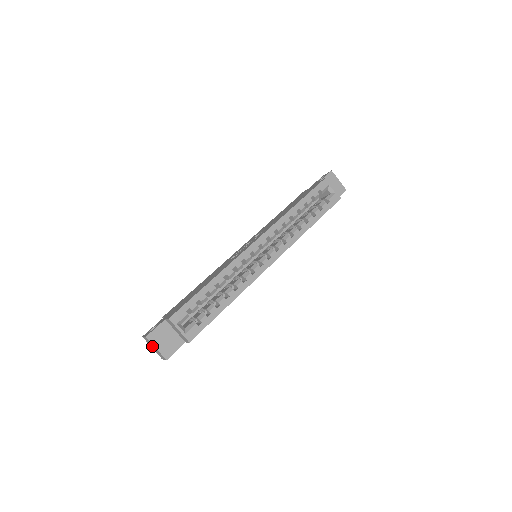
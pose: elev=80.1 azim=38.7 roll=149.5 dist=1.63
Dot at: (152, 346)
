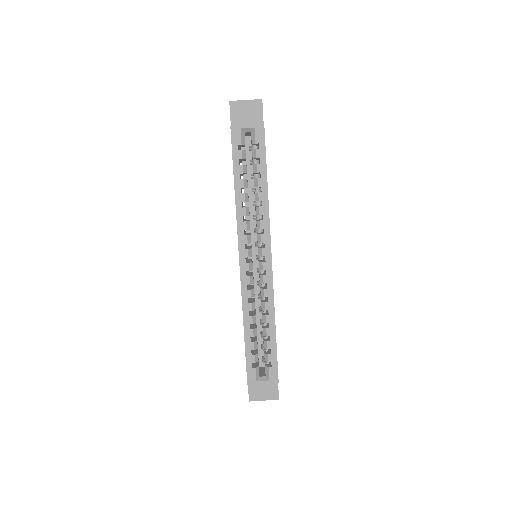
Dot at: occluded
